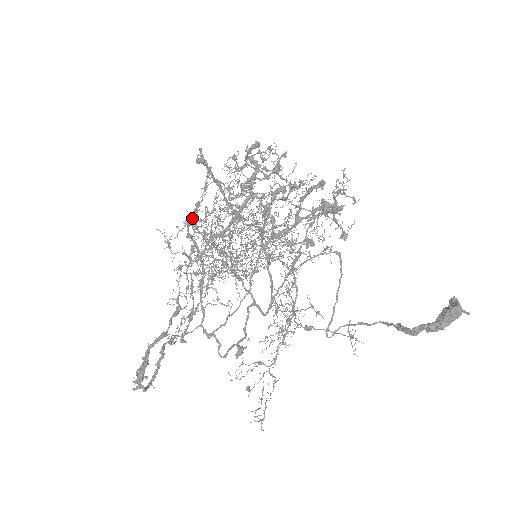
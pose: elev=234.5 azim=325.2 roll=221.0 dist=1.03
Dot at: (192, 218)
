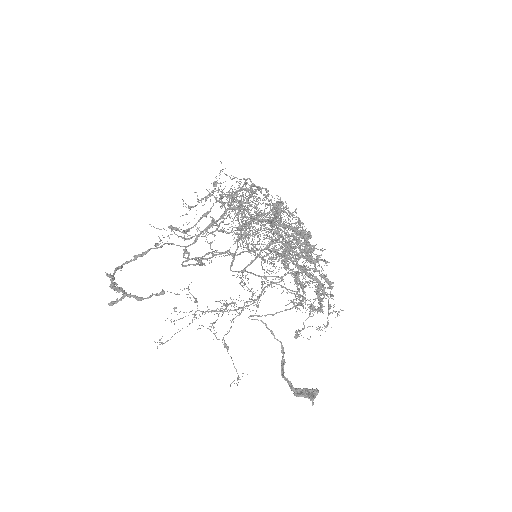
Dot at: (242, 203)
